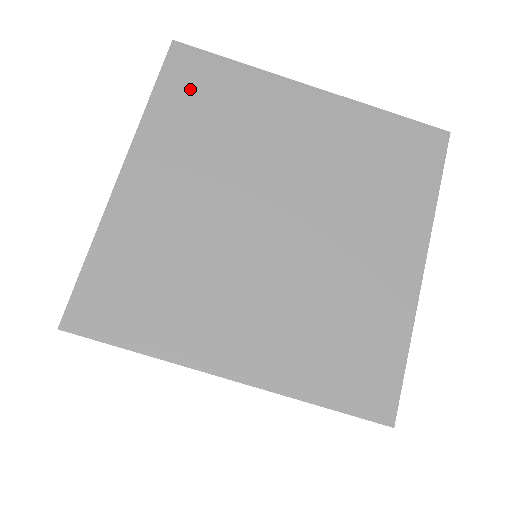
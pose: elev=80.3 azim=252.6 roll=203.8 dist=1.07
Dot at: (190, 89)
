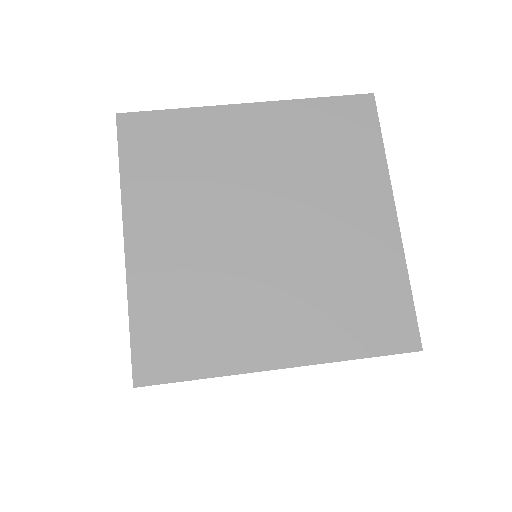
Dot at: occluded
